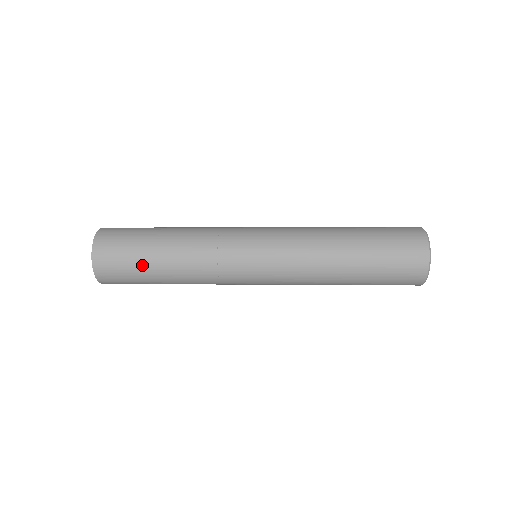
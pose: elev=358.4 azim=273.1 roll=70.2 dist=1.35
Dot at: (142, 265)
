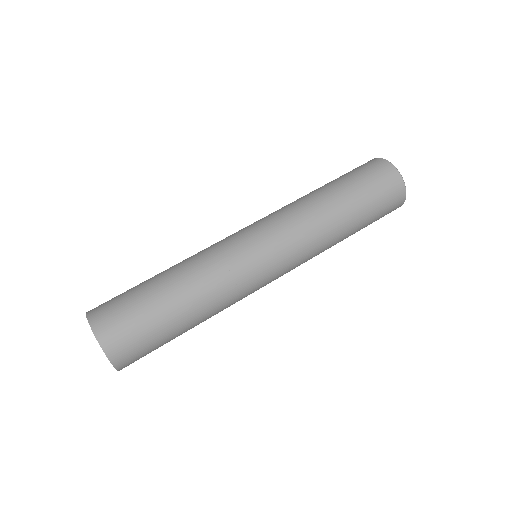
Dot at: (169, 341)
